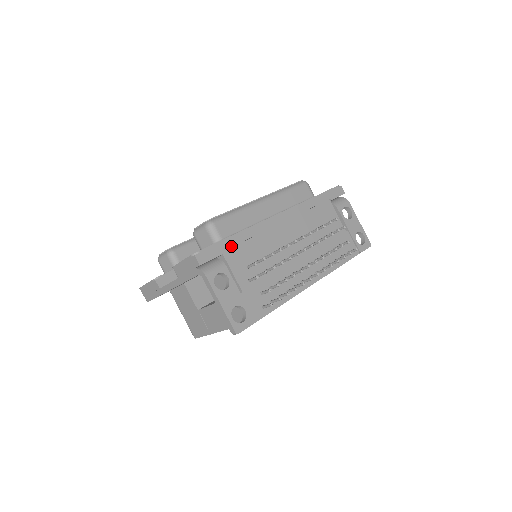
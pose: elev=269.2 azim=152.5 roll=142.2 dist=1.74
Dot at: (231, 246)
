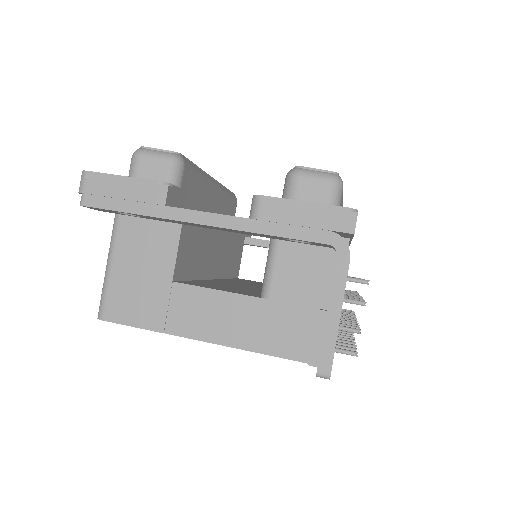
Dot at: occluded
